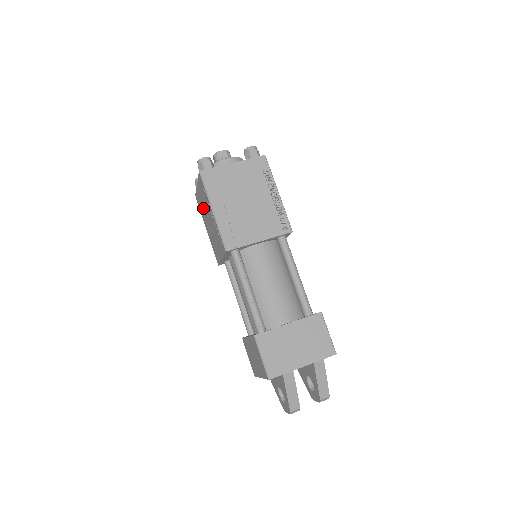
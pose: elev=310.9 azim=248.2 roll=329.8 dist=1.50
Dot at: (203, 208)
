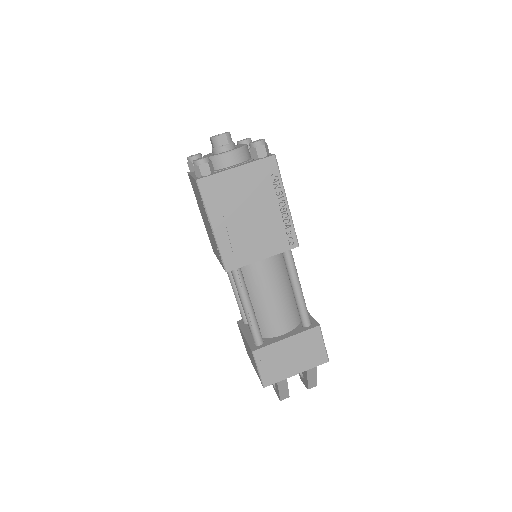
Dot at: (198, 200)
